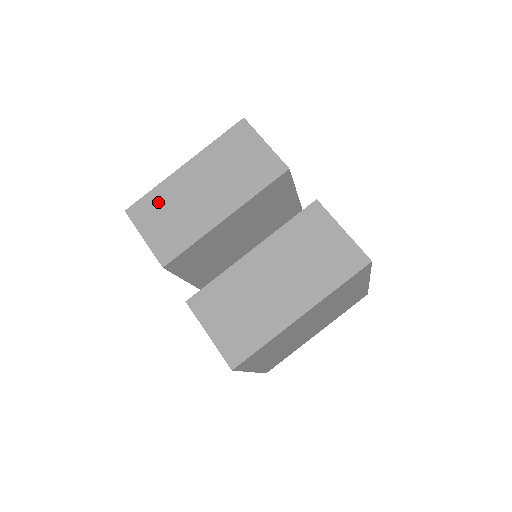
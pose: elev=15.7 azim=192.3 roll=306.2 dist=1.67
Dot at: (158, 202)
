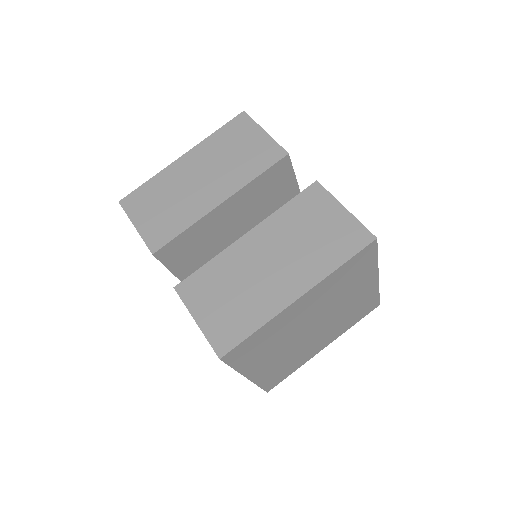
Dot at: (153, 192)
